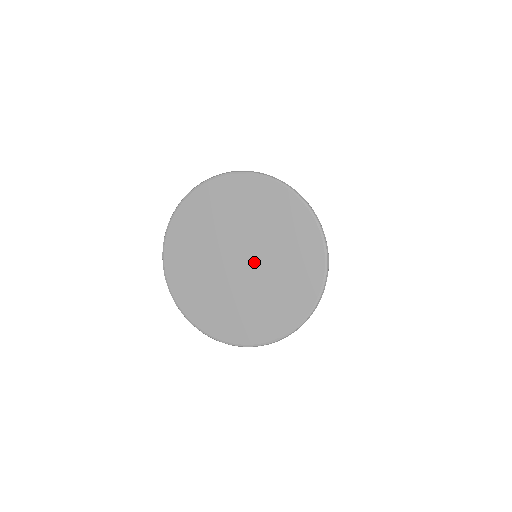
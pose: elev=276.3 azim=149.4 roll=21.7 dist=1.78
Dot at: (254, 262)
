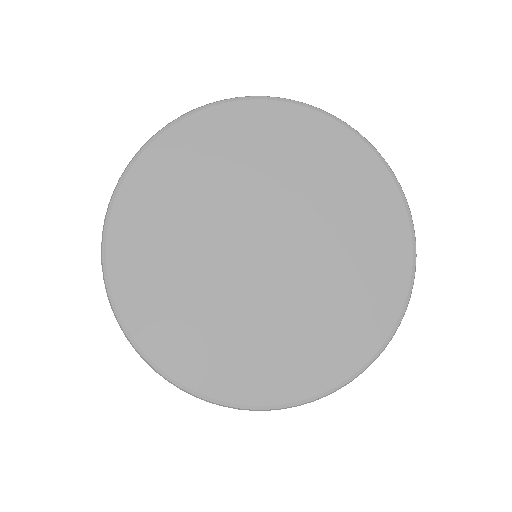
Dot at: (289, 256)
